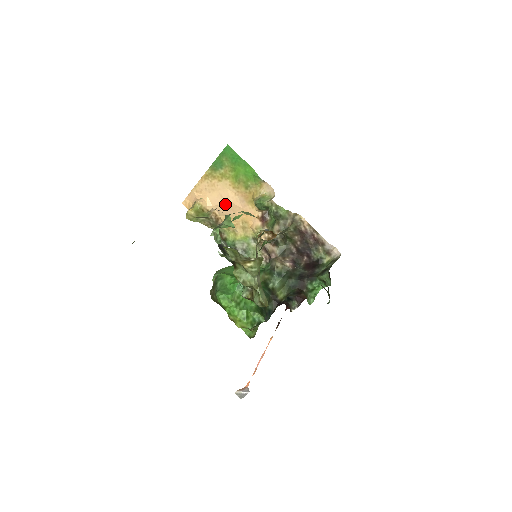
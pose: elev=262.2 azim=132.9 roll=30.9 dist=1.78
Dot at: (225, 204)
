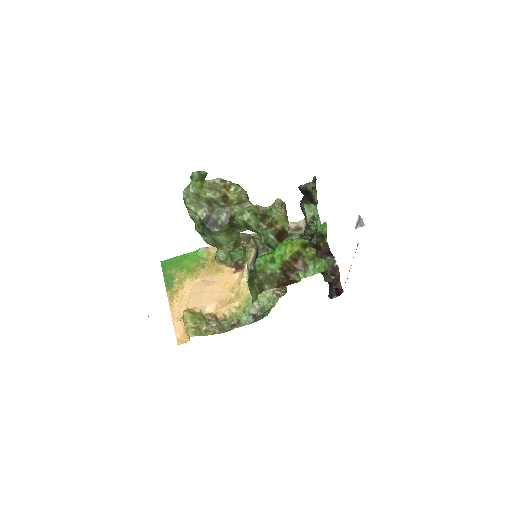
Dot at: (204, 294)
